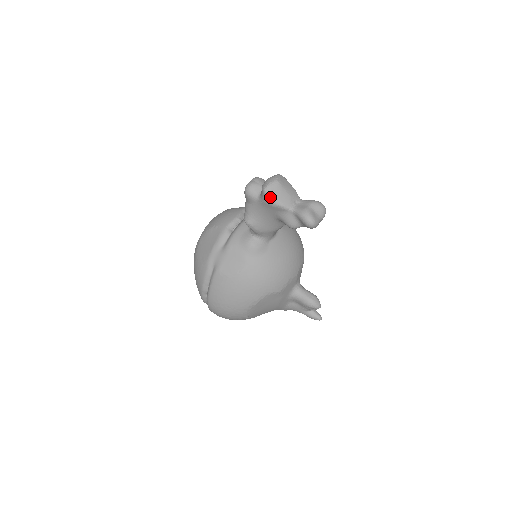
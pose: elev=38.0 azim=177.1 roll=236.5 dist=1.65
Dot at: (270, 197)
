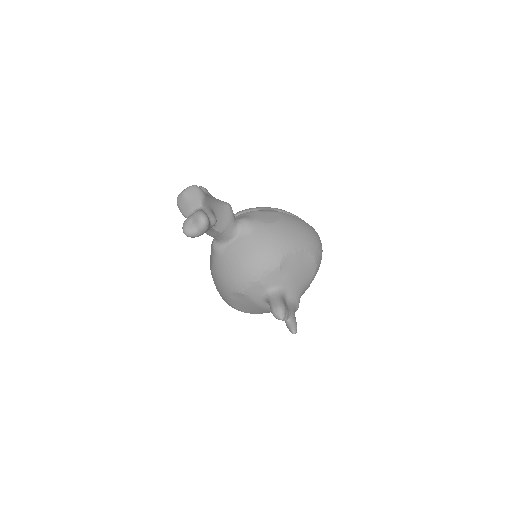
Dot at: (178, 207)
